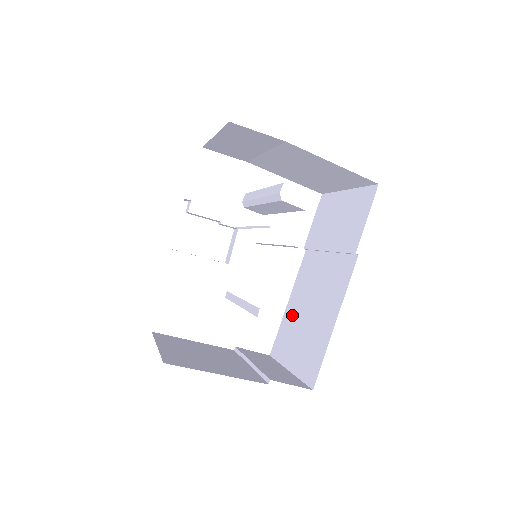
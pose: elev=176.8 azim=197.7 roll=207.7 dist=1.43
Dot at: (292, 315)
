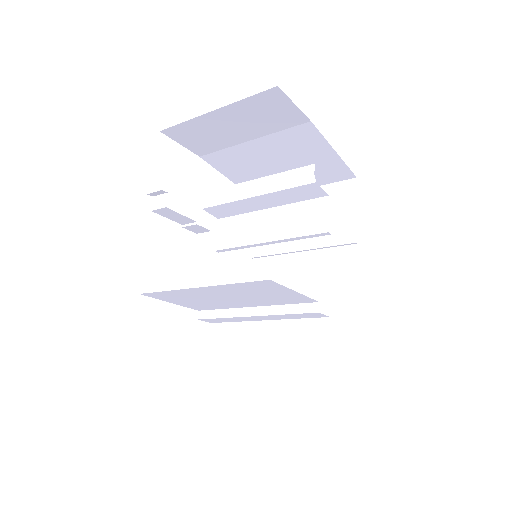
Dot at: (265, 329)
